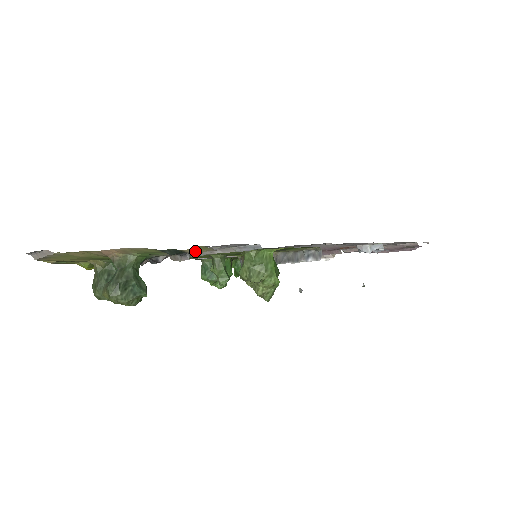
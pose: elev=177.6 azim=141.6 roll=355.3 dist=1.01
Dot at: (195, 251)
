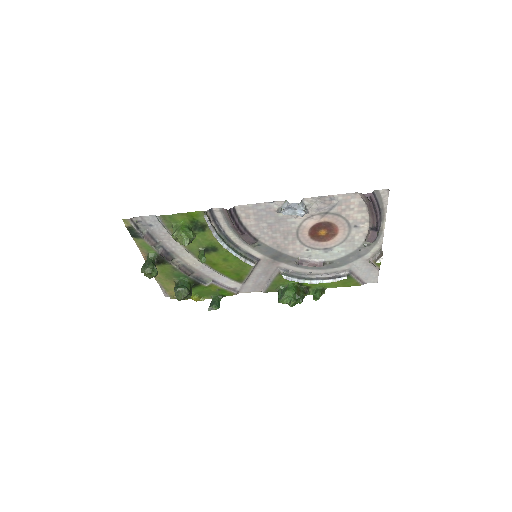
Dot at: (128, 225)
